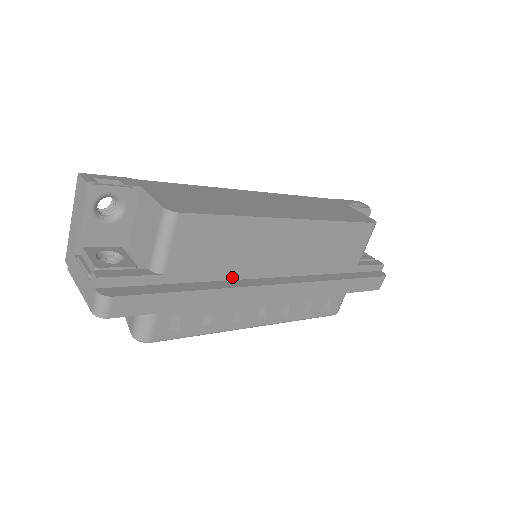
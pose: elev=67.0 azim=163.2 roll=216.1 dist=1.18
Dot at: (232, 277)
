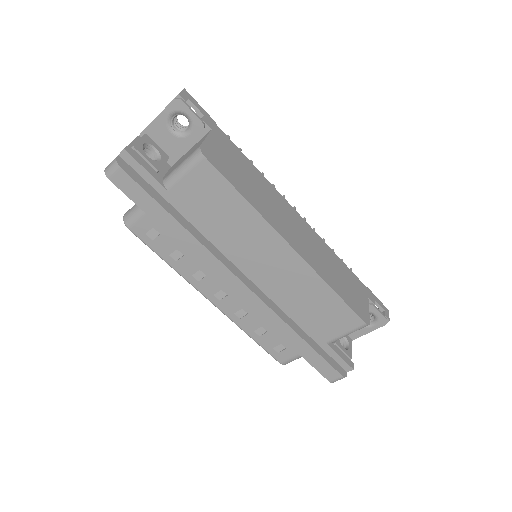
Dot at: (214, 242)
